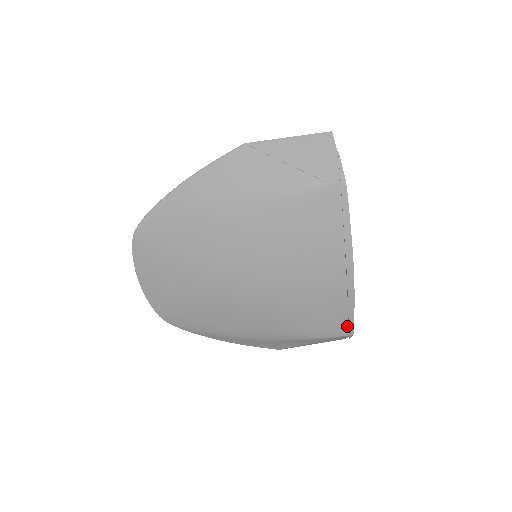
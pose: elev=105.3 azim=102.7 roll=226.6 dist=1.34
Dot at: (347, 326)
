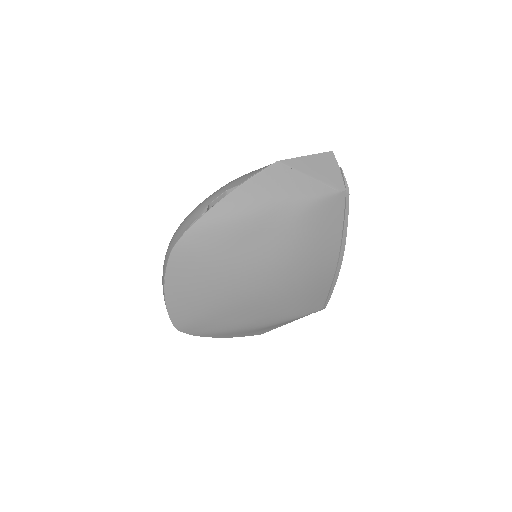
Dot at: (324, 302)
